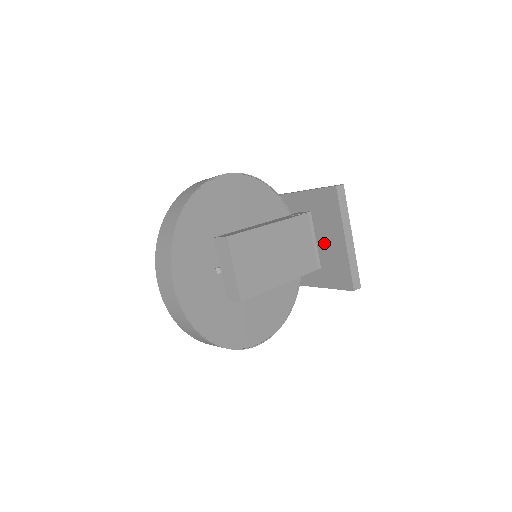
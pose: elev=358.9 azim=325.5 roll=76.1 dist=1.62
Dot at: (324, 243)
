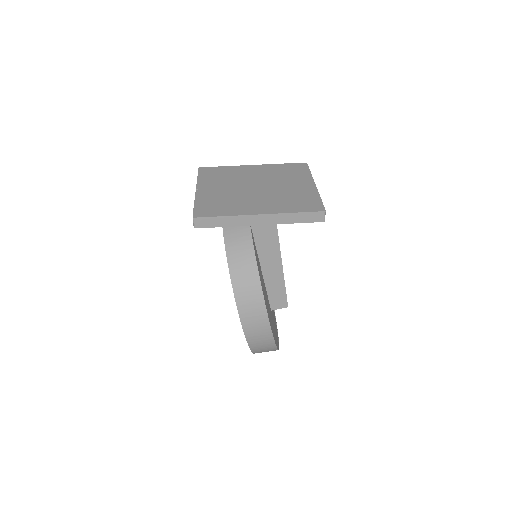
Dot at: occluded
